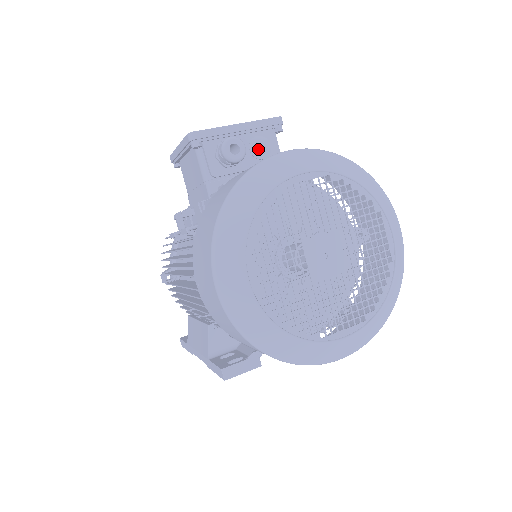
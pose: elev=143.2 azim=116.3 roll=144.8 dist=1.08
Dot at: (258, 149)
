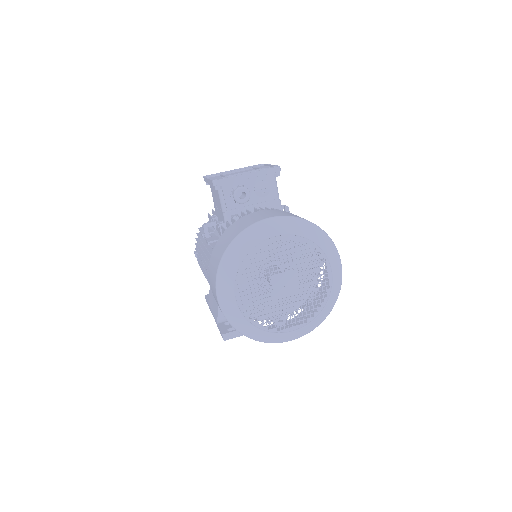
Dot at: (260, 190)
